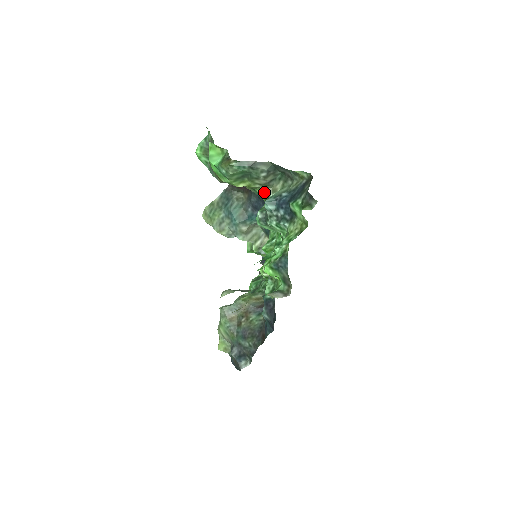
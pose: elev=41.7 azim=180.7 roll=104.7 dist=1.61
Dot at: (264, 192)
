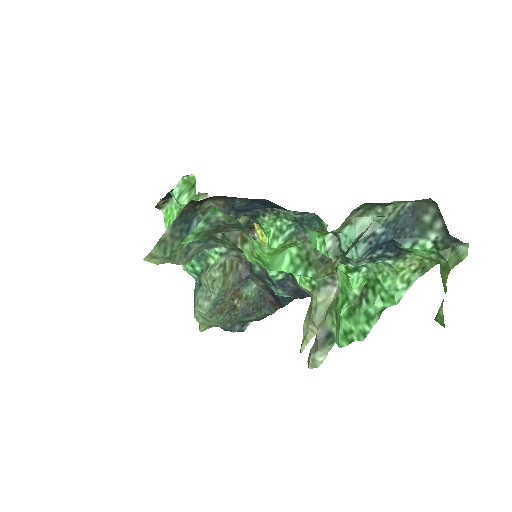
Dot at: occluded
